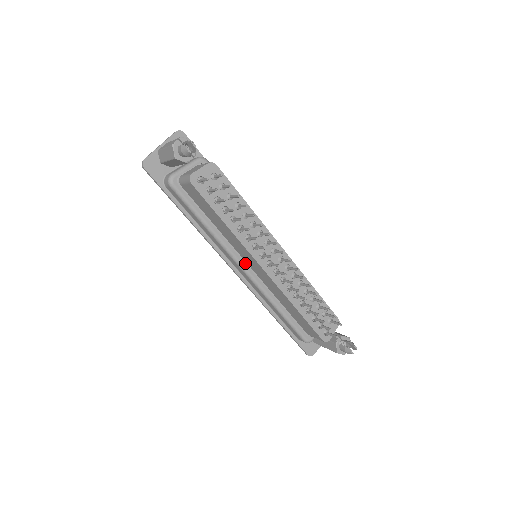
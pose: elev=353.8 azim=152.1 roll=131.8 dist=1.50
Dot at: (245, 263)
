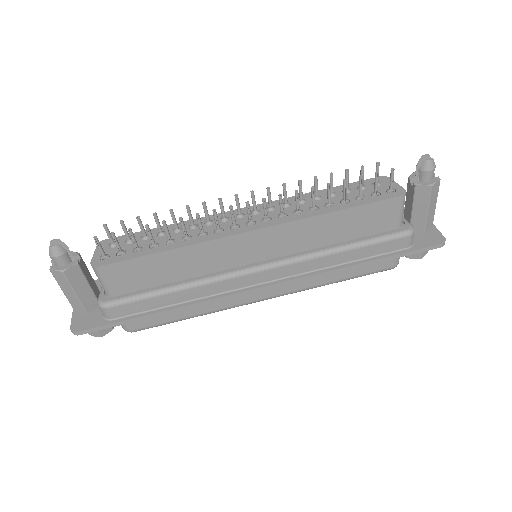
Dot at: (250, 265)
